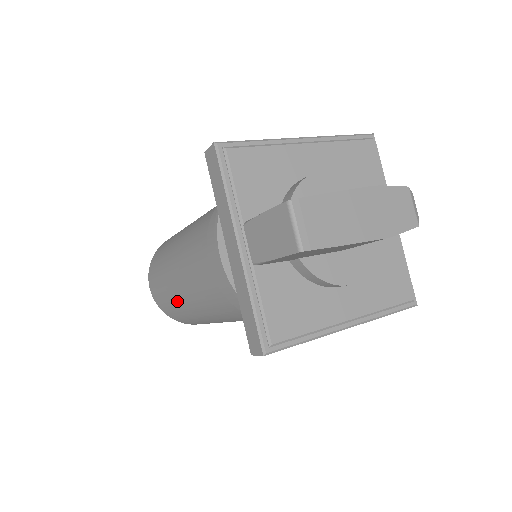
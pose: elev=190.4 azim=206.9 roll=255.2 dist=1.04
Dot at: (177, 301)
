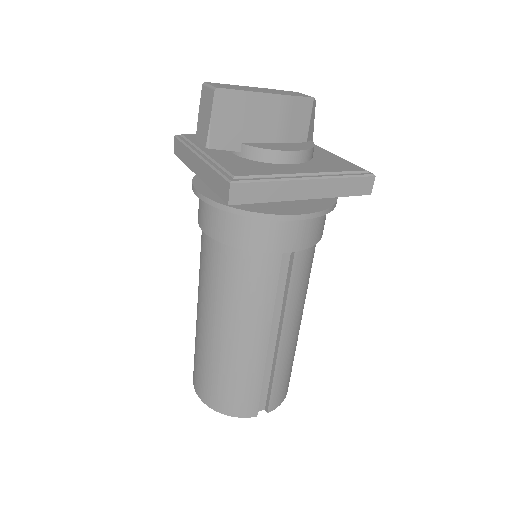
Dot at: (211, 351)
